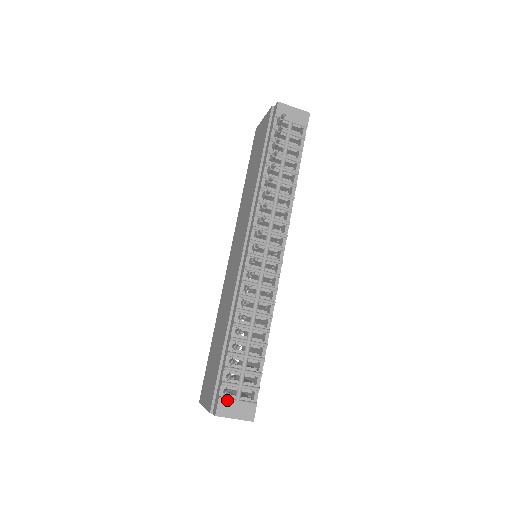
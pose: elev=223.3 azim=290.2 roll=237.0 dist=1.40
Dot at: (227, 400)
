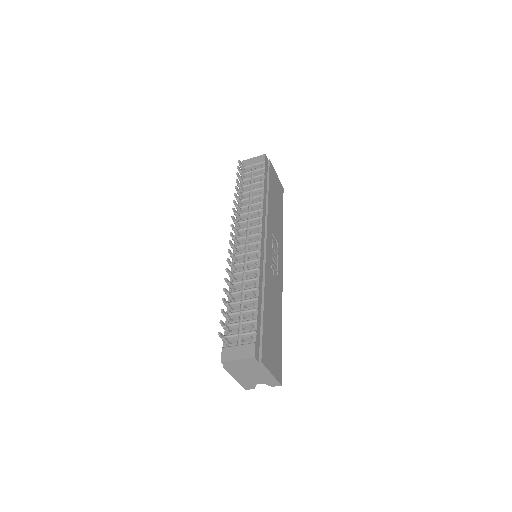
Dot at: (229, 348)
